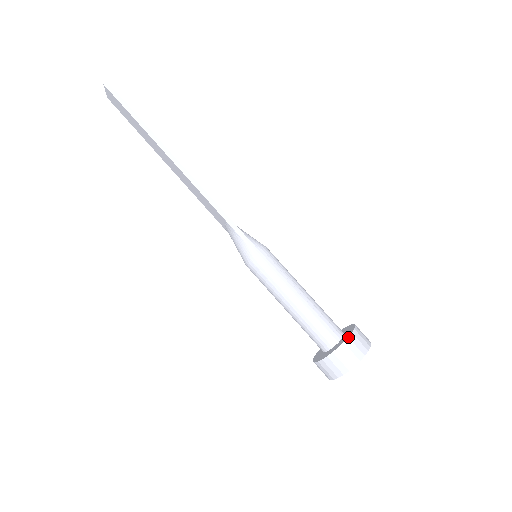
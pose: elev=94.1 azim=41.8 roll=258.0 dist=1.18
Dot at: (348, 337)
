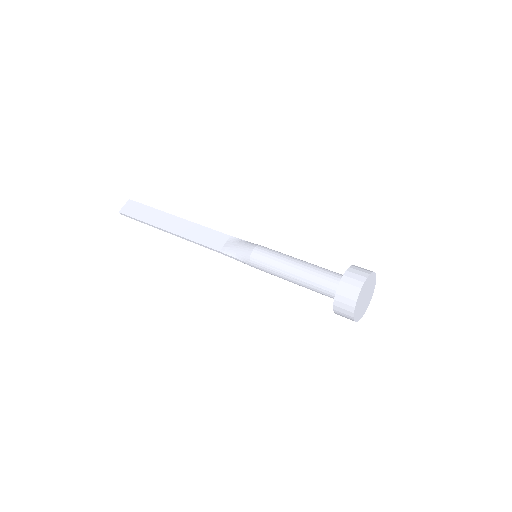
Dot at: occluded
